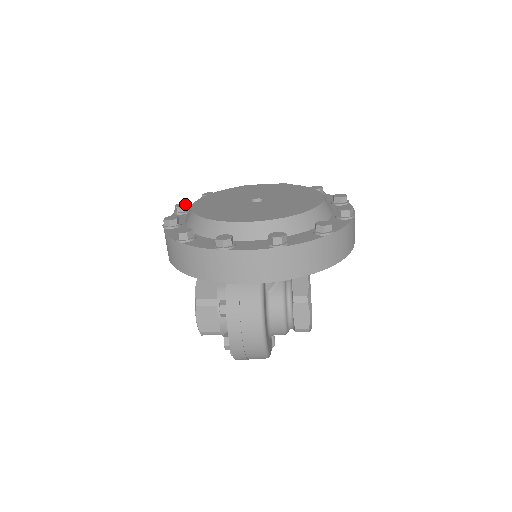
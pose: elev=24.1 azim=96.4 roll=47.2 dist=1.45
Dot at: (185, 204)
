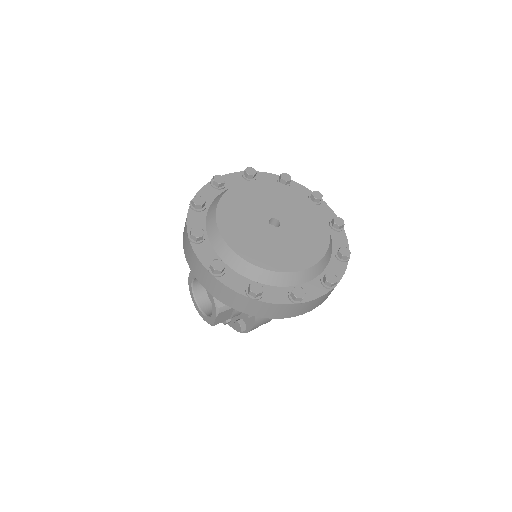
Dot at: (201, 231)
